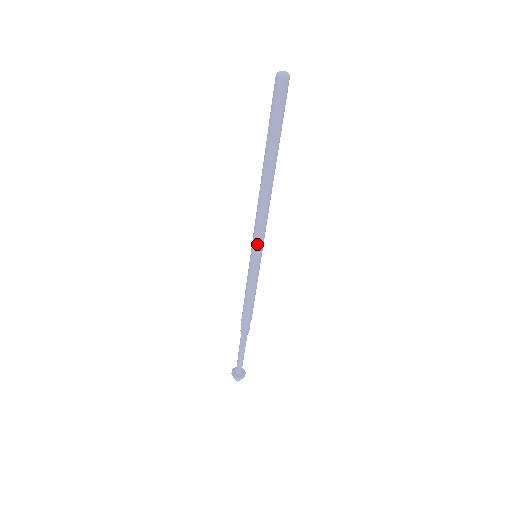
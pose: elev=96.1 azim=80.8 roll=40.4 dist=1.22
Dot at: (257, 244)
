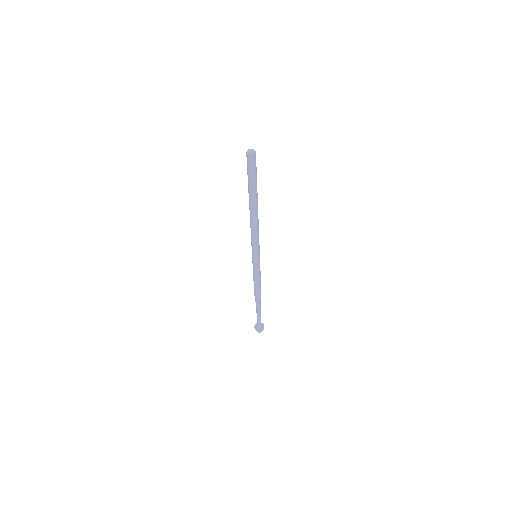
Dot at: (255, 250)
